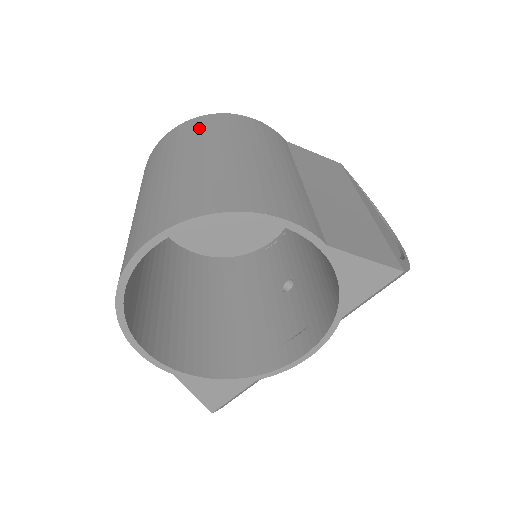
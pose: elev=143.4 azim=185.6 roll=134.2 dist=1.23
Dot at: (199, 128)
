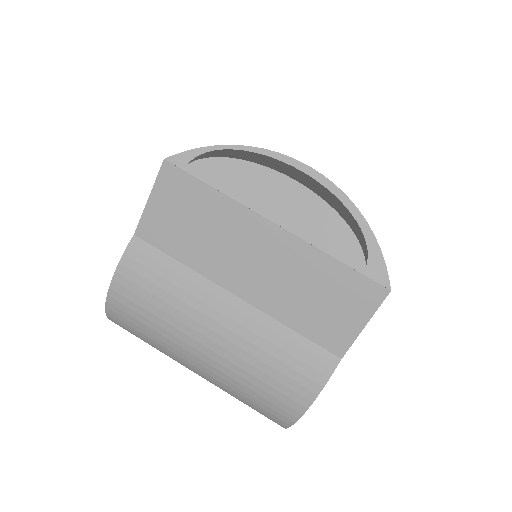
Dot at: (136, 335)
